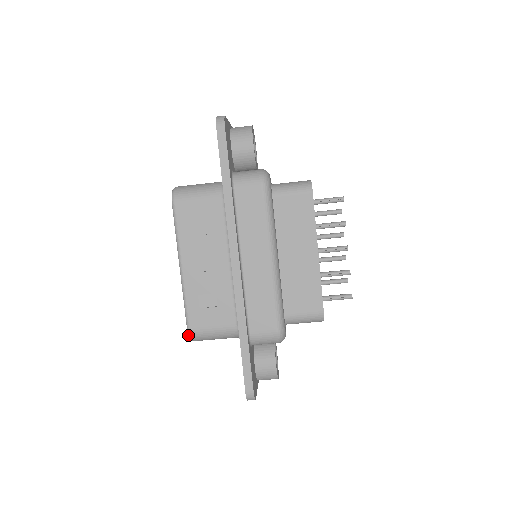
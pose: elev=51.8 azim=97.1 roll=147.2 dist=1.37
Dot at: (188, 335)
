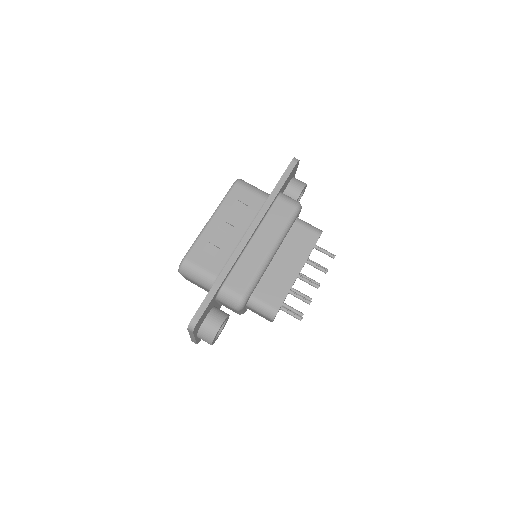
Dot at: (181, 262)
